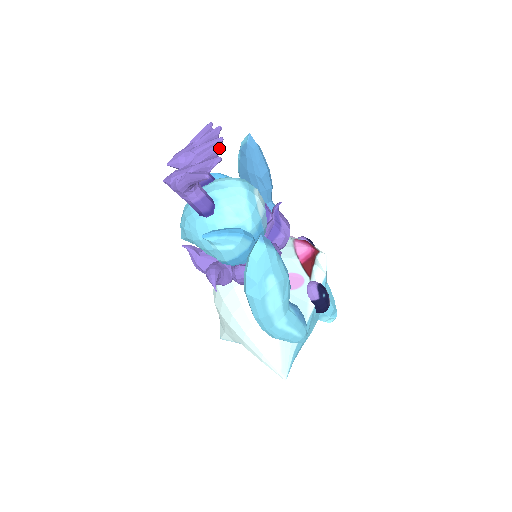
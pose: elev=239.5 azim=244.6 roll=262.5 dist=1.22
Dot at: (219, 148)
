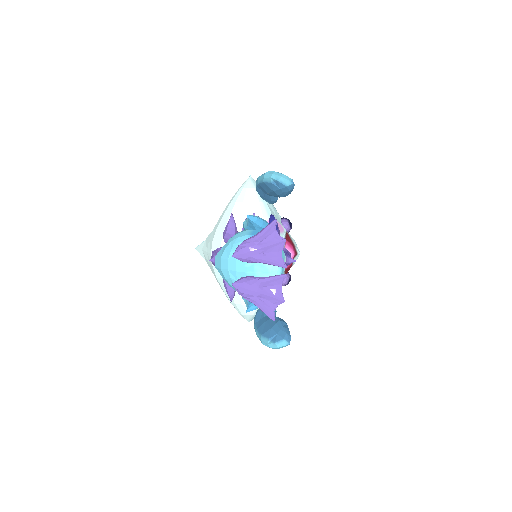
Dot at: occluded
